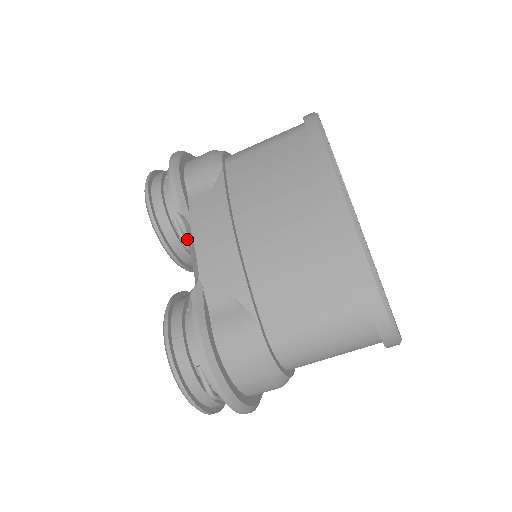
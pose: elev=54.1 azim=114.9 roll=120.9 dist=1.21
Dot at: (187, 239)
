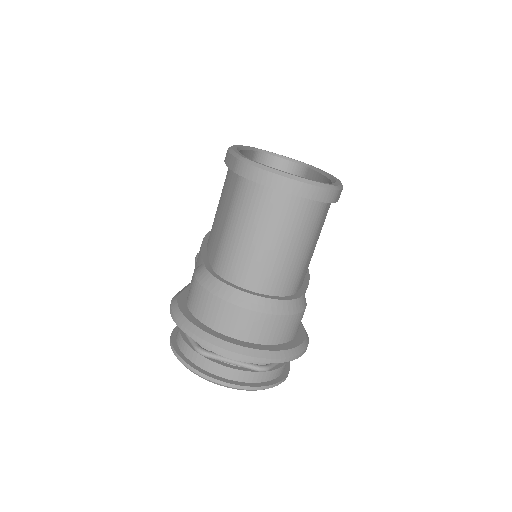
Dot at: occluded
